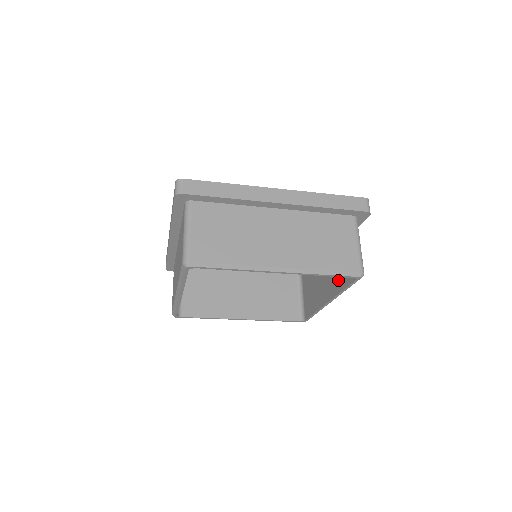
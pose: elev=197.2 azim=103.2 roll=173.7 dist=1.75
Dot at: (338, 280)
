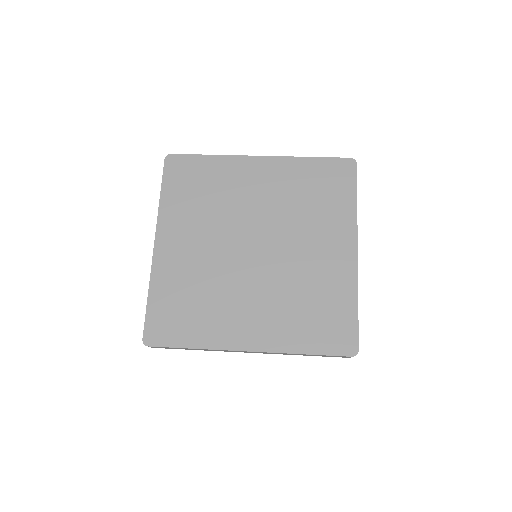
Dot at: occluded
